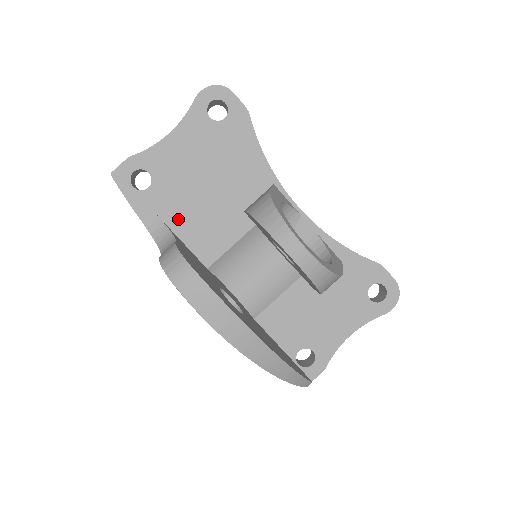
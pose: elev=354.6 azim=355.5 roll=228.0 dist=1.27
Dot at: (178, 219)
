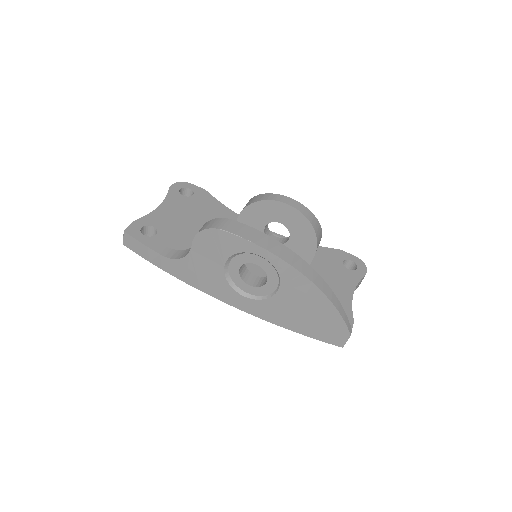
Dot at: (187, 248)
